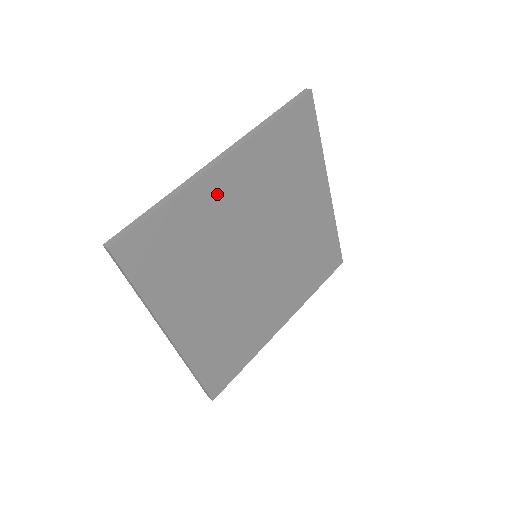
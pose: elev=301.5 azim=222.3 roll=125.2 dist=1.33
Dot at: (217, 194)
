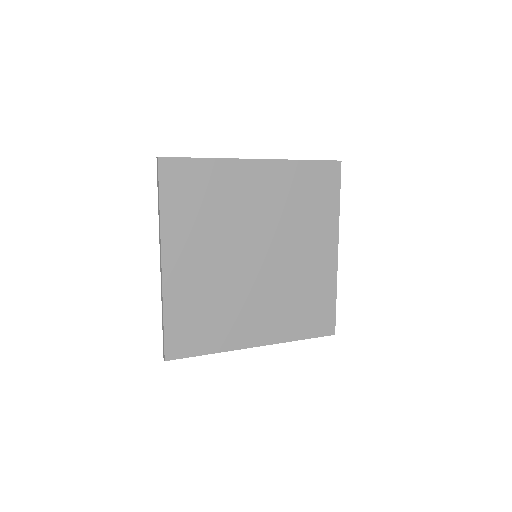
Dot at: (183, 276)
